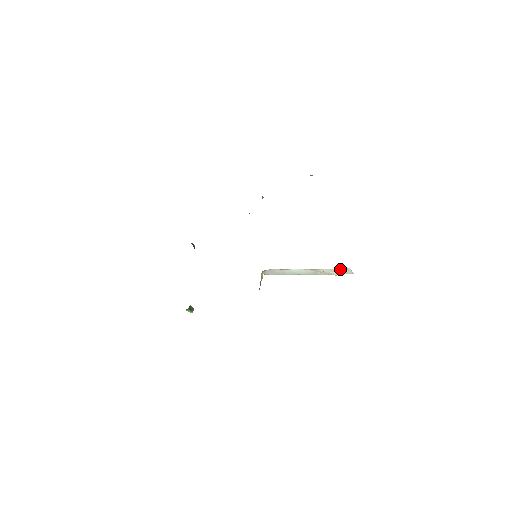
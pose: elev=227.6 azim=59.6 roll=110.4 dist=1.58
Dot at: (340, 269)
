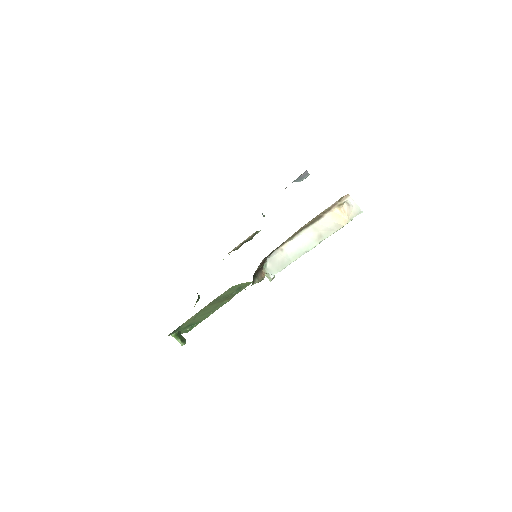
Dot at: (343, 211)
